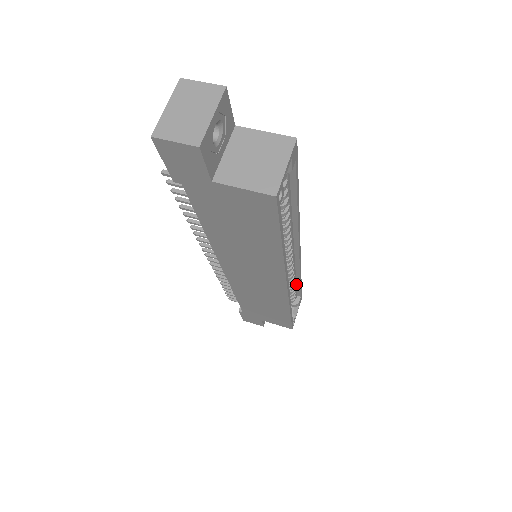
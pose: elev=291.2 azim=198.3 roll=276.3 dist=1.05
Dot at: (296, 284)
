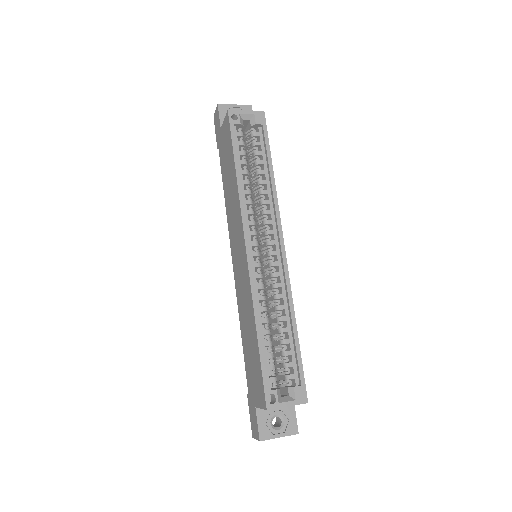
Dot at: (293, 343)
